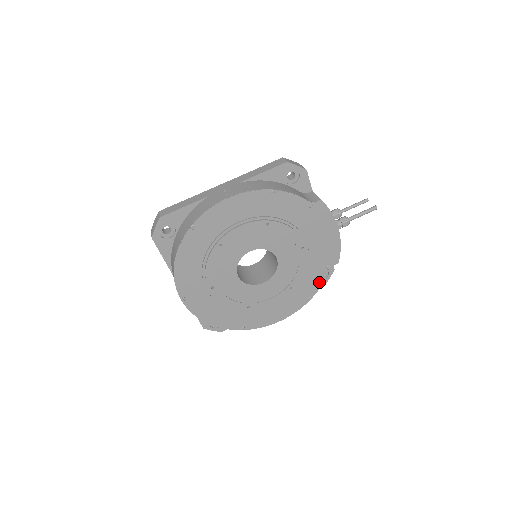
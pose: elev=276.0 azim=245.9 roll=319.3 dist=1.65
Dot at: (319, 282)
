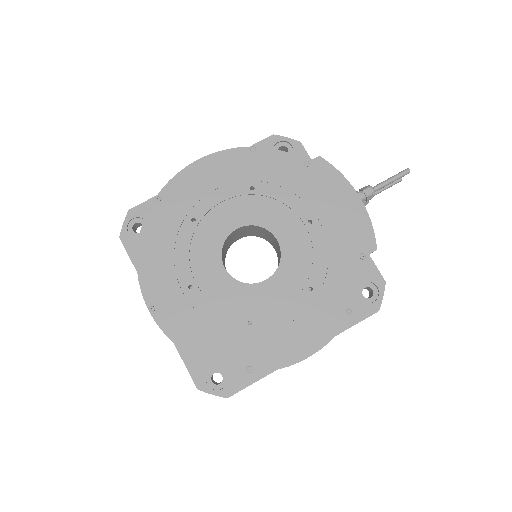
Dot at: (356, 282)
